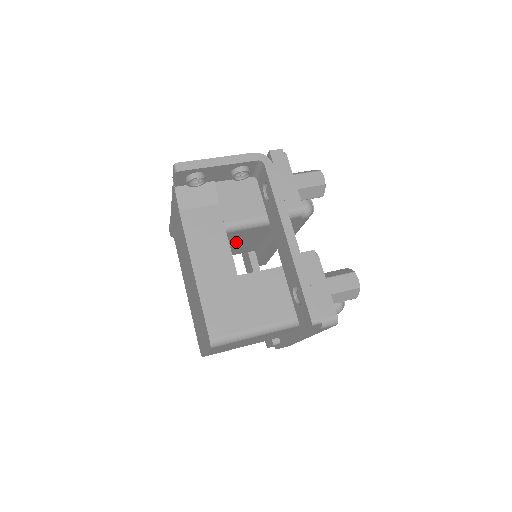
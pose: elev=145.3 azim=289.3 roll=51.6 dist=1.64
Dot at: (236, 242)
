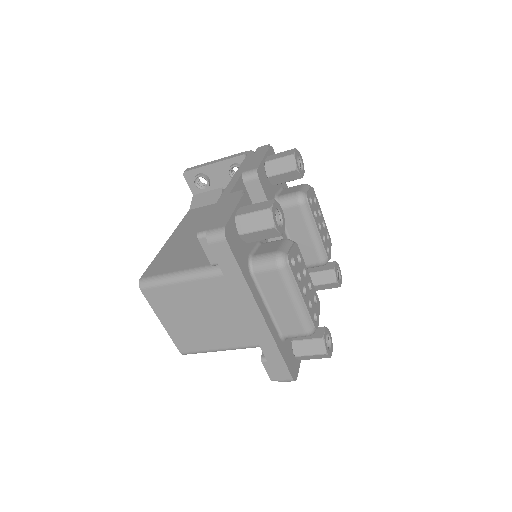
Dot at: occluded
